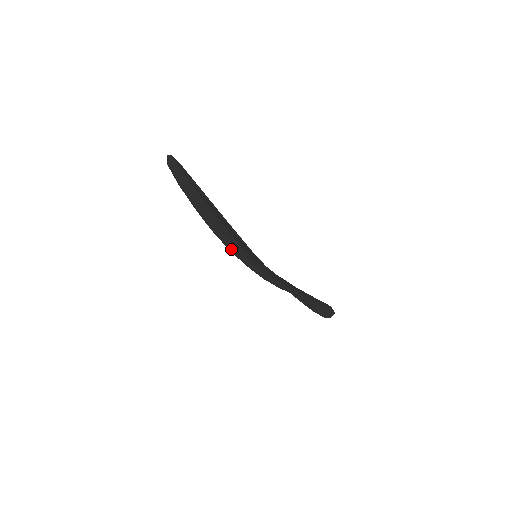
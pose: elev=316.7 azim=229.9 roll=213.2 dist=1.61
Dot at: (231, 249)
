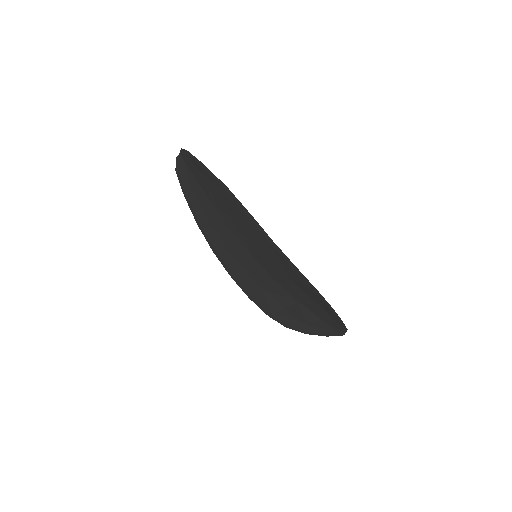
Dot at: (232, 270)
